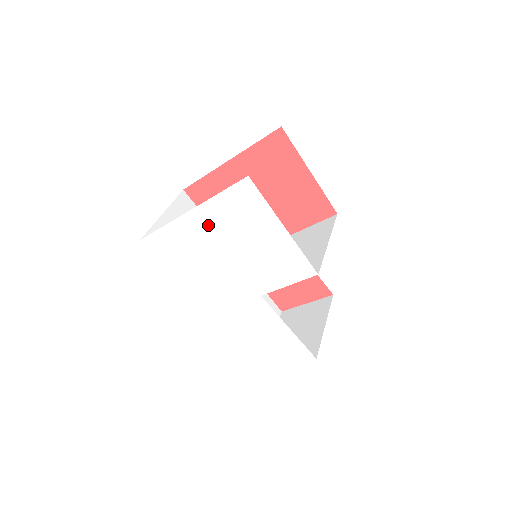
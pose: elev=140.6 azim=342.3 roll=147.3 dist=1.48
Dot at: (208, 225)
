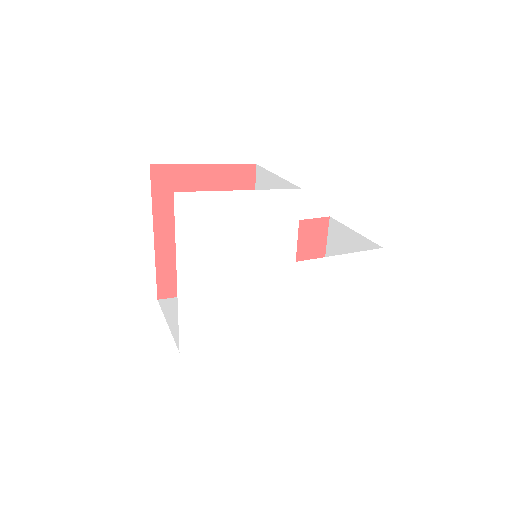
Dot at: (200, 268)
